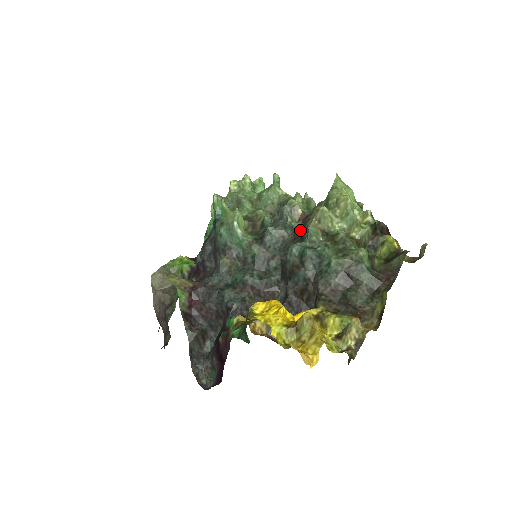
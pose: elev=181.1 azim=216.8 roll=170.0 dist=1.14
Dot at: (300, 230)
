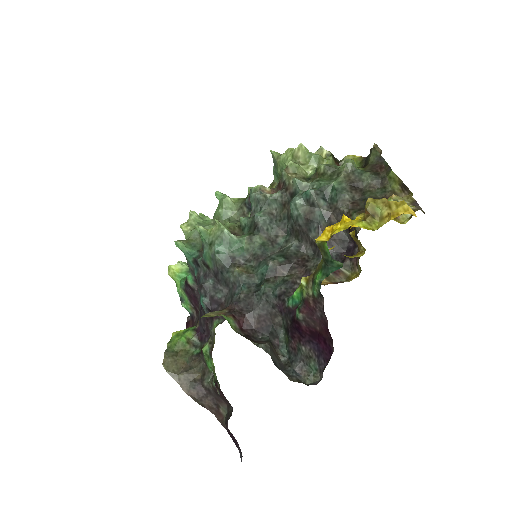
Dot at: (284, 194)
